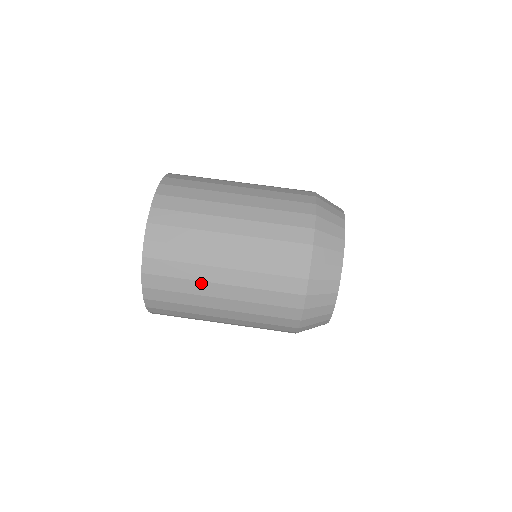
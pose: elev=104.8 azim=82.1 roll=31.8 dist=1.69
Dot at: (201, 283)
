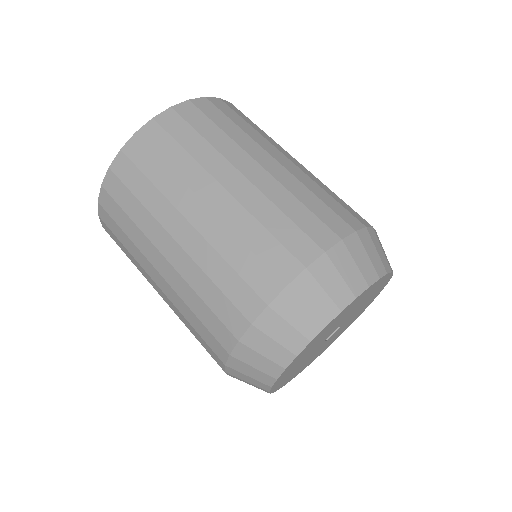
Dot at: (167, 203)
